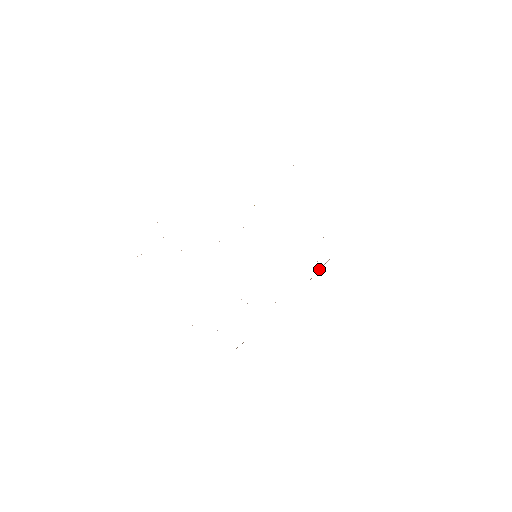
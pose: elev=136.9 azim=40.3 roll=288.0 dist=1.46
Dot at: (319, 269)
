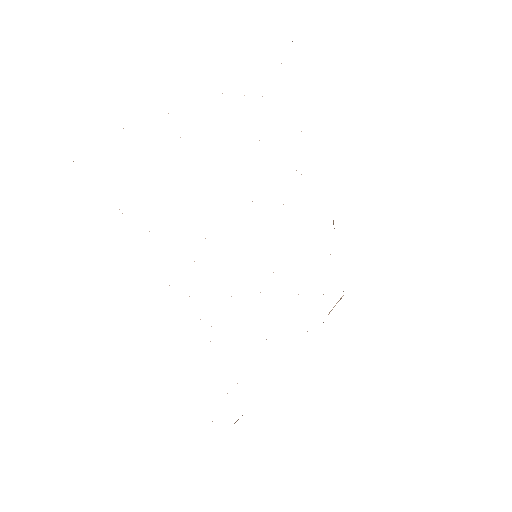
Dot at: occluded
